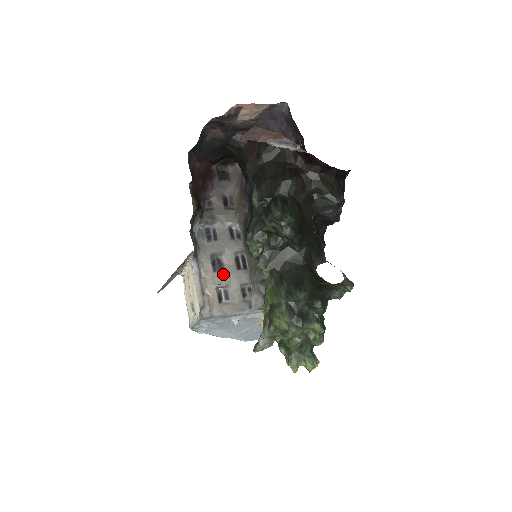
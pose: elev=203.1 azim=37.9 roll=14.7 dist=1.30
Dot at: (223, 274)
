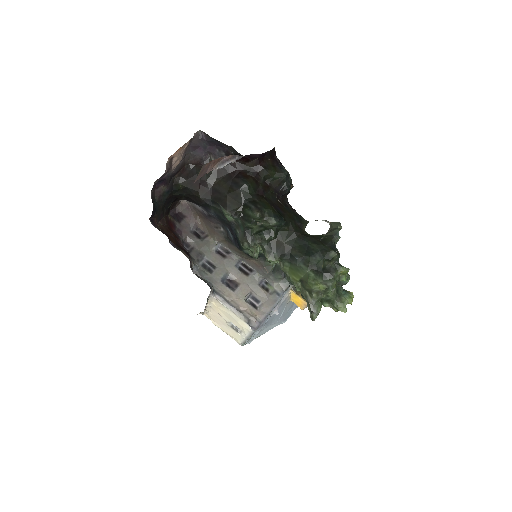
Dot at: (241, 287)
